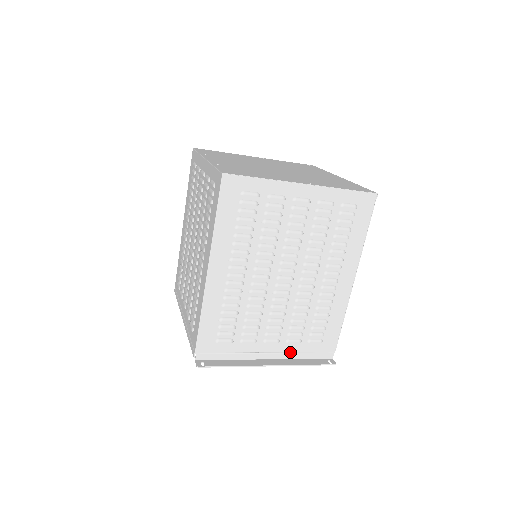
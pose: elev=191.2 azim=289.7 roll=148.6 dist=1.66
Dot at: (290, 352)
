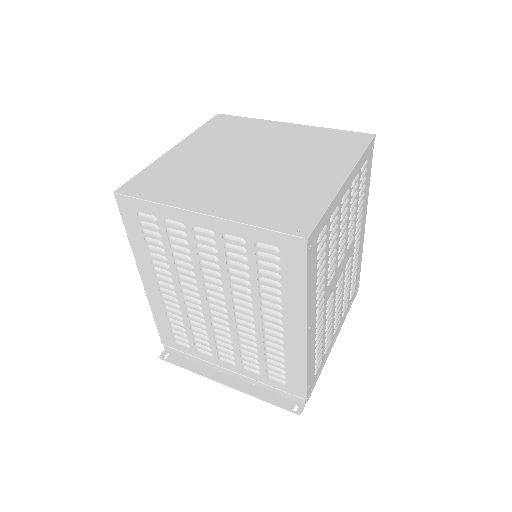
Dot at: (252, 378)
